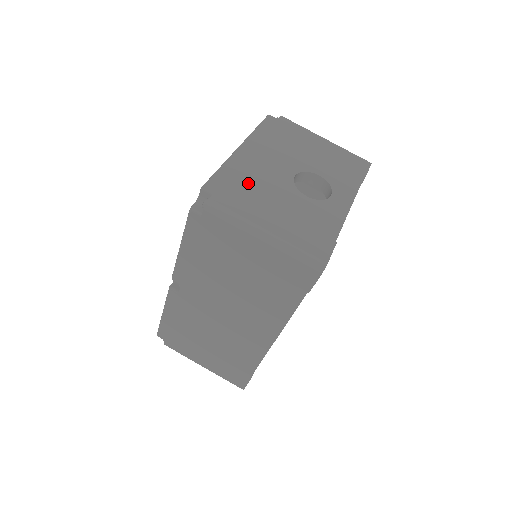
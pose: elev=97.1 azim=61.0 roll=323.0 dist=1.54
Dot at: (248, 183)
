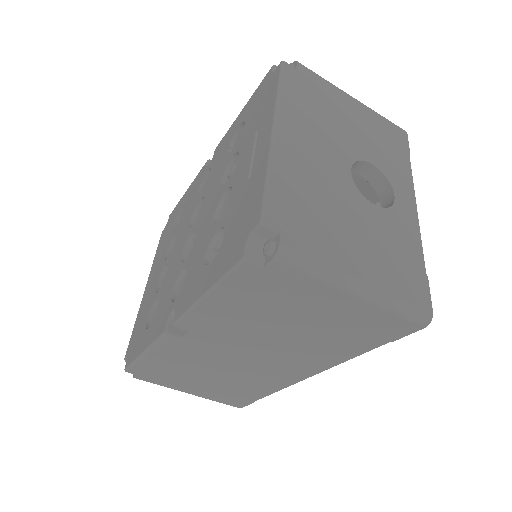
Dot at: (311, 198)
